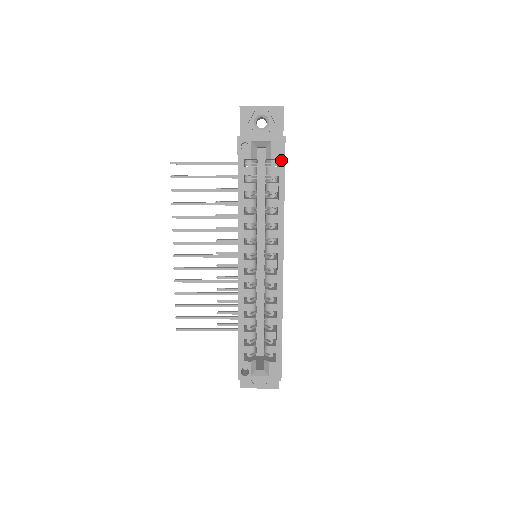
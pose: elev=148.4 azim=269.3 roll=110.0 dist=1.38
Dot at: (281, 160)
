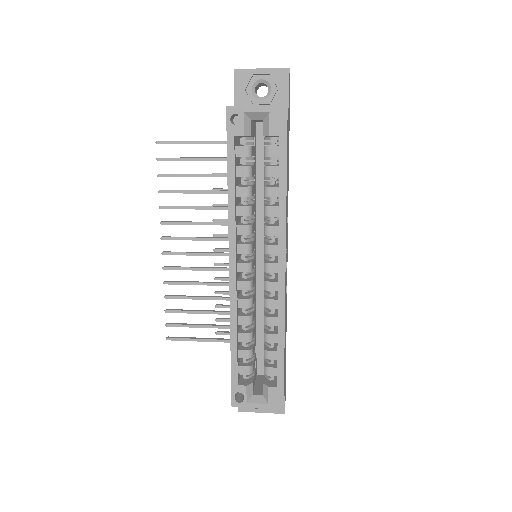
Dot at: (282, 136)
